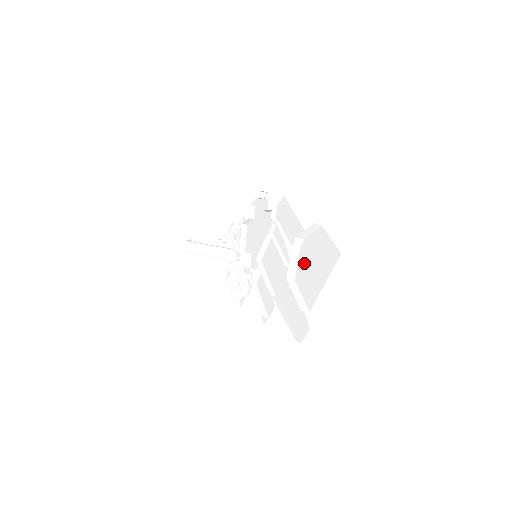
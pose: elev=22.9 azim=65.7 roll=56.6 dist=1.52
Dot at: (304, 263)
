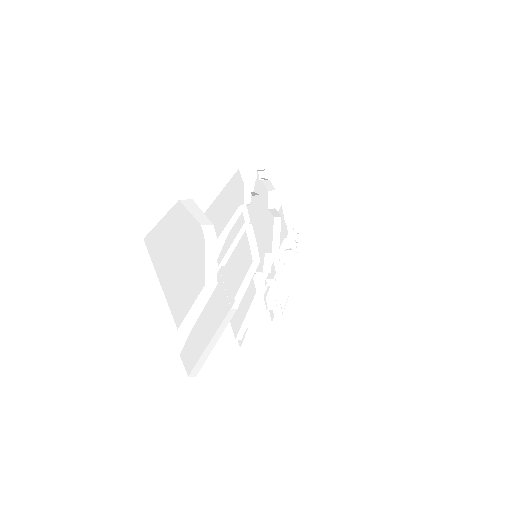
Dot at: occluded
